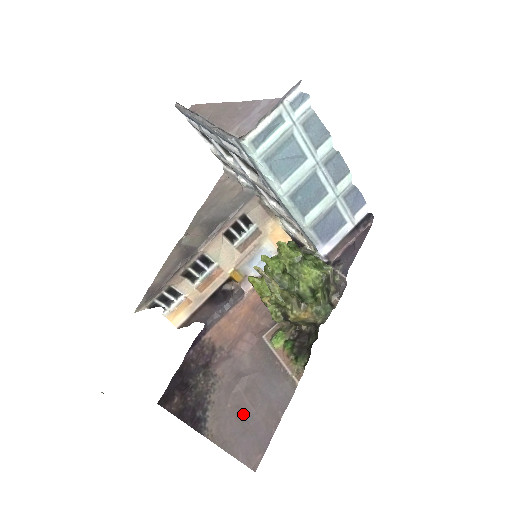
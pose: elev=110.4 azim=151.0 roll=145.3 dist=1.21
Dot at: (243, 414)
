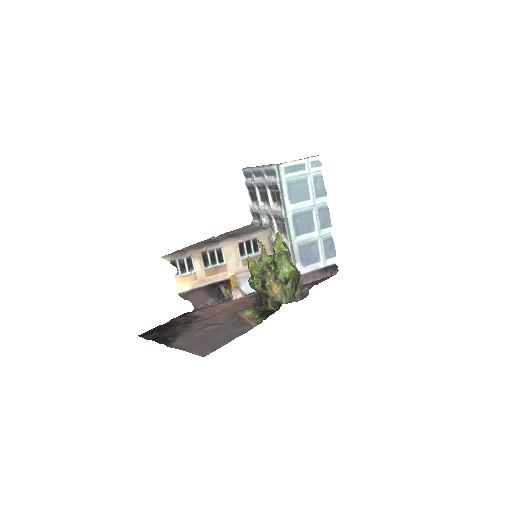
Dot at: (206, 337)
